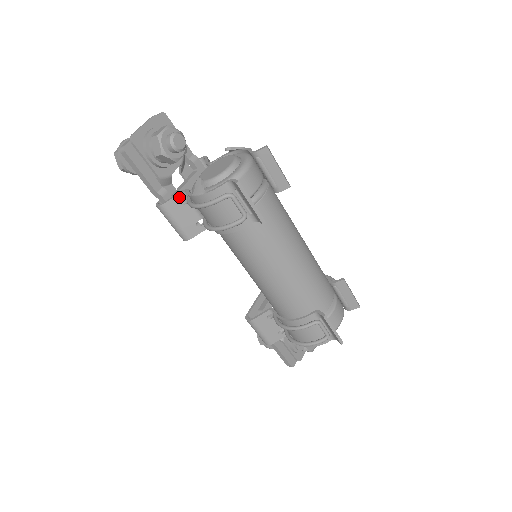
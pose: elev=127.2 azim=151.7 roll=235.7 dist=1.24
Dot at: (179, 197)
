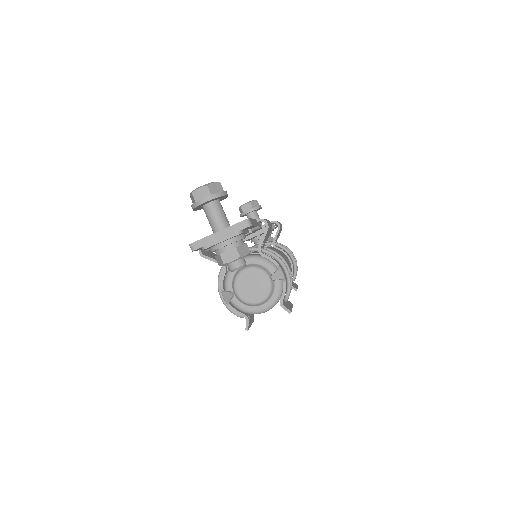
Dot at: occluded
